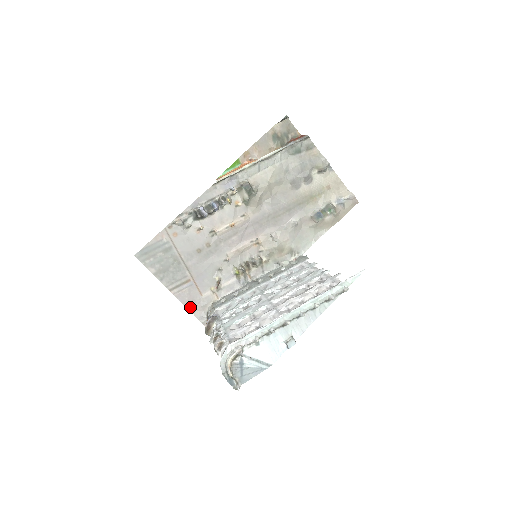
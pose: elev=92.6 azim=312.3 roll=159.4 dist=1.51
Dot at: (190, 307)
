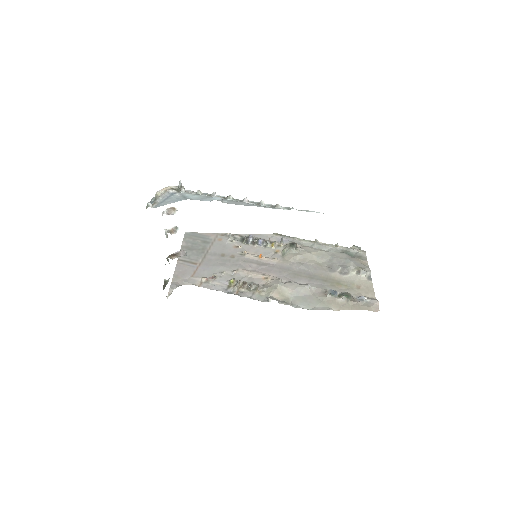
Dot at: (176, 276)
